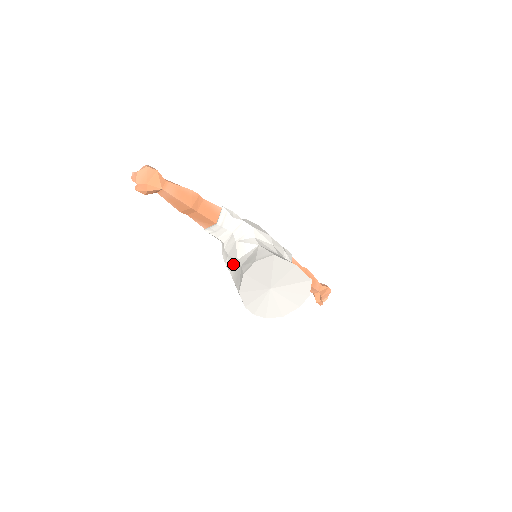
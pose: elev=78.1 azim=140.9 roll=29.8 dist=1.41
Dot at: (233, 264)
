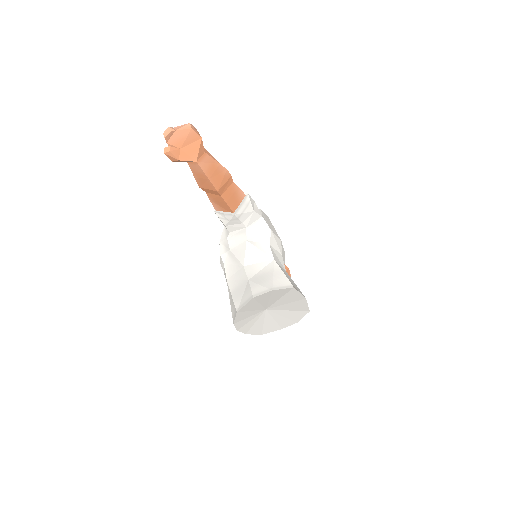
Dot at: (234, 265)
